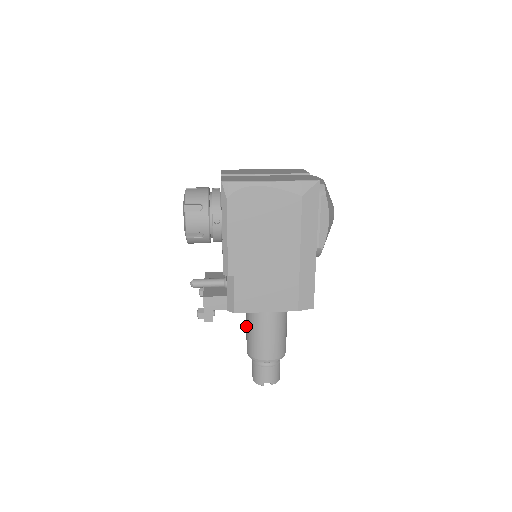
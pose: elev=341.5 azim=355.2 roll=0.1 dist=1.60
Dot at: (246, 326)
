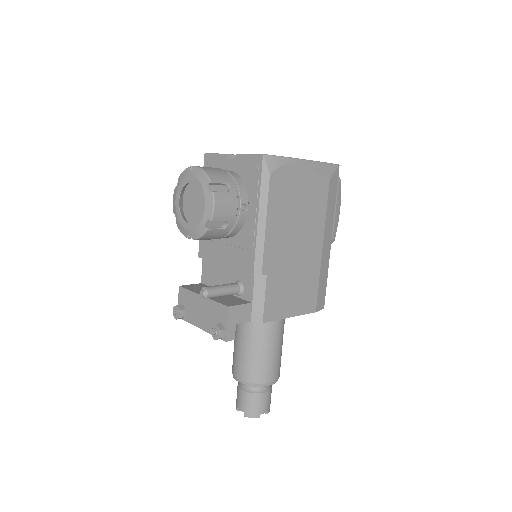
Dot at: (240, 346)
